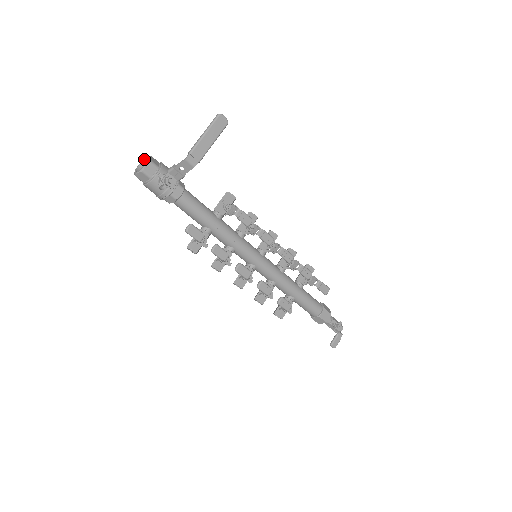
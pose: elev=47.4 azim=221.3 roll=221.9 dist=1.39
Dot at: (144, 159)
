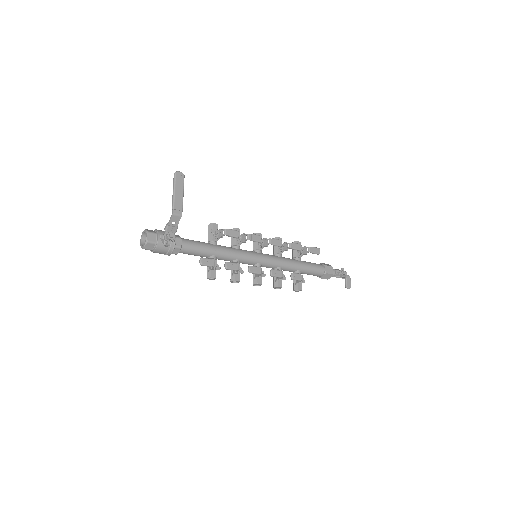
Dot at: (142, 235)
